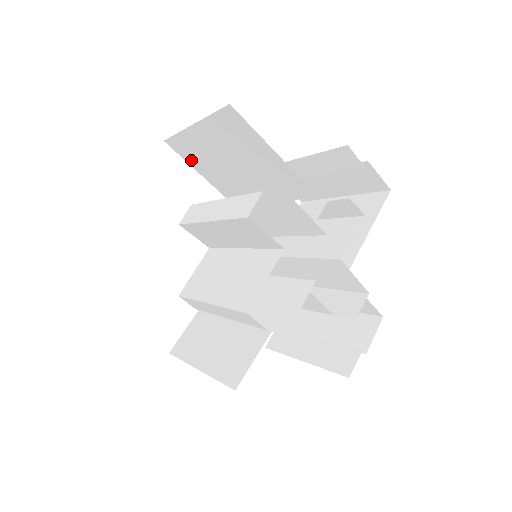
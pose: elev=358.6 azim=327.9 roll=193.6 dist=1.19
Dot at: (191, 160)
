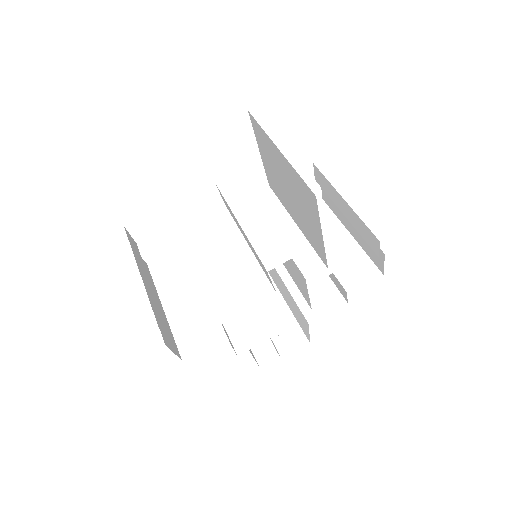
Dot at: (259, 141)
